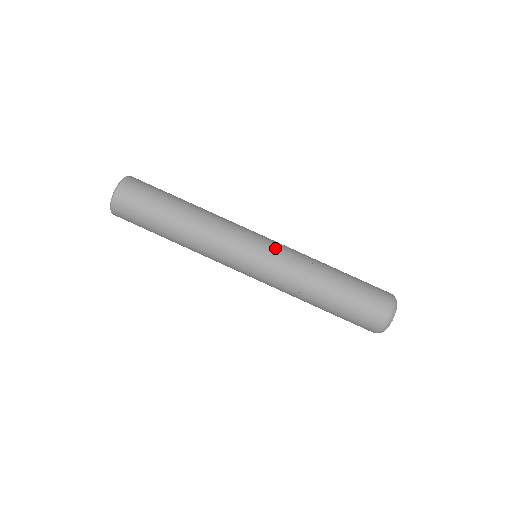
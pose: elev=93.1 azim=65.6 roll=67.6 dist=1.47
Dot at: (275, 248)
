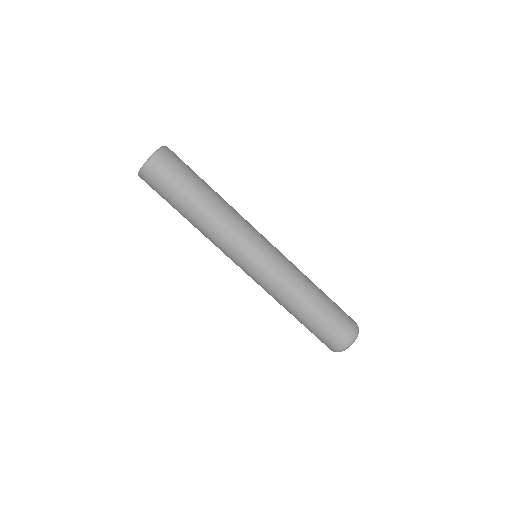
Dot at: (265, 270)
